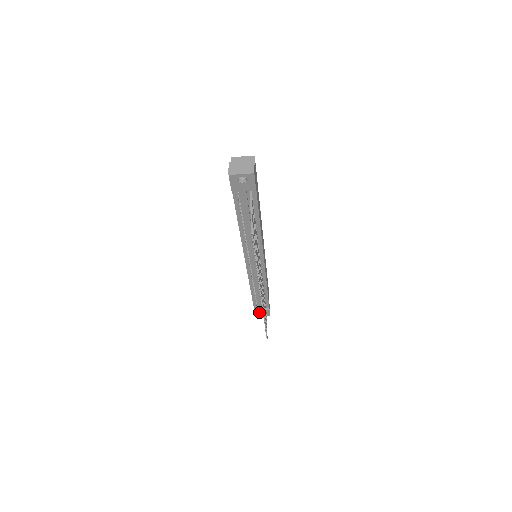
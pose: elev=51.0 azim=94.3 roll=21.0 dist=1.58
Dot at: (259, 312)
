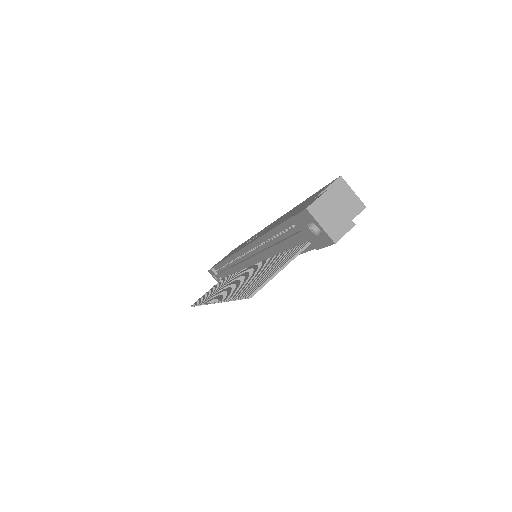
Dot at: (214, 274)
